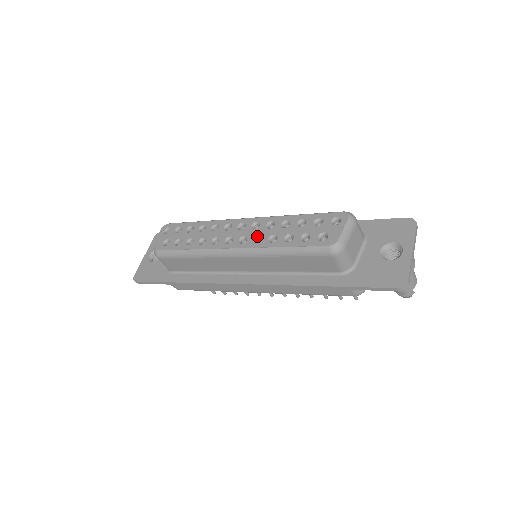
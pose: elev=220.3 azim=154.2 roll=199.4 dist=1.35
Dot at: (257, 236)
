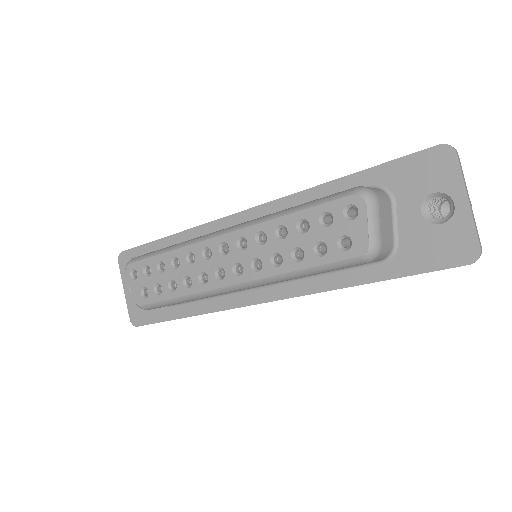
Dot at: (253, 260)
